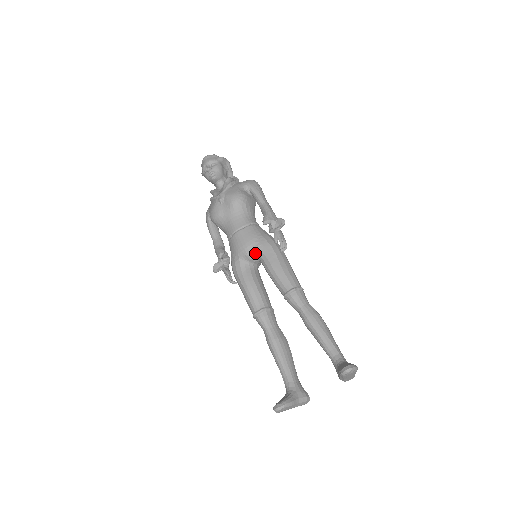
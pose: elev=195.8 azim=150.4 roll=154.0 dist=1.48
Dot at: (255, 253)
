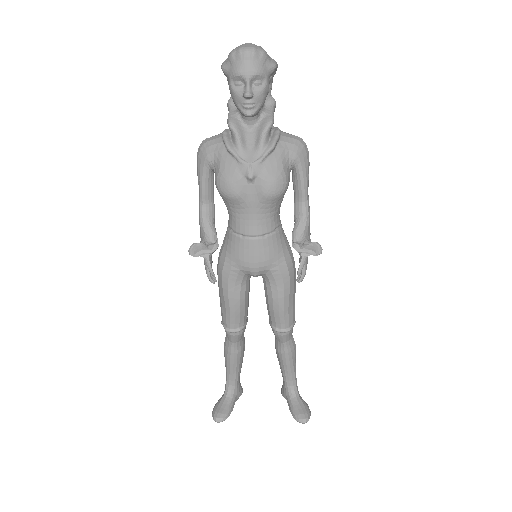
Dot at: (265, 274)
